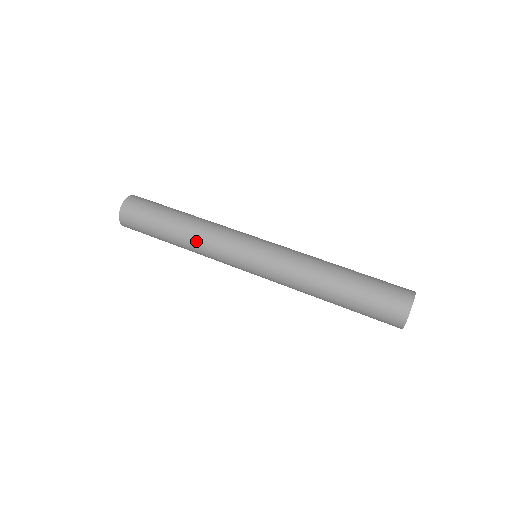
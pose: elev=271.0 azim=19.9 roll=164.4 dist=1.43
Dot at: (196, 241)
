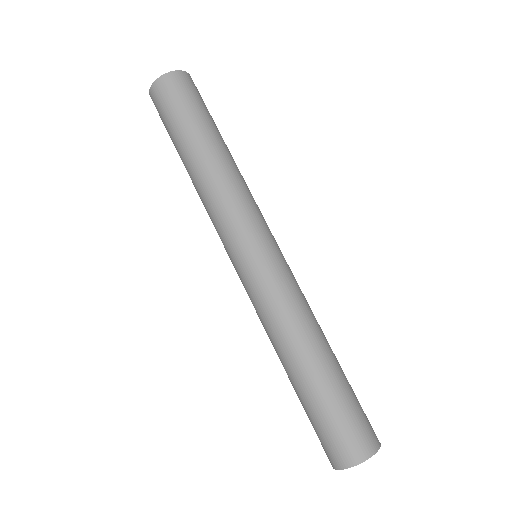
Dot at: (201, 192)
